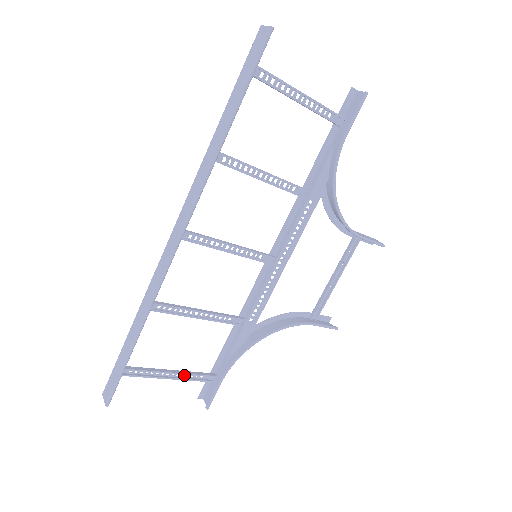
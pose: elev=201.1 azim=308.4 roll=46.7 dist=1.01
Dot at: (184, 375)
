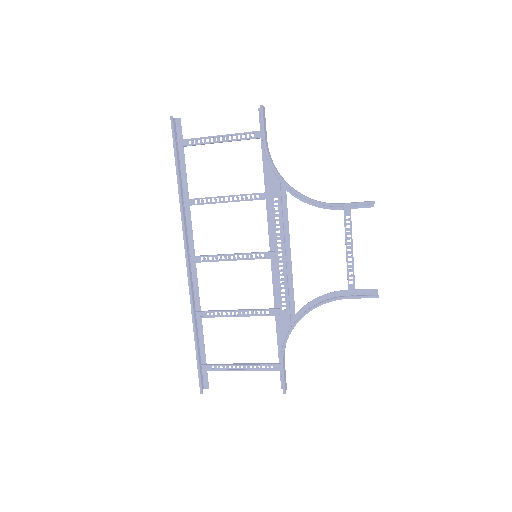
Dot at: (256, 367)
